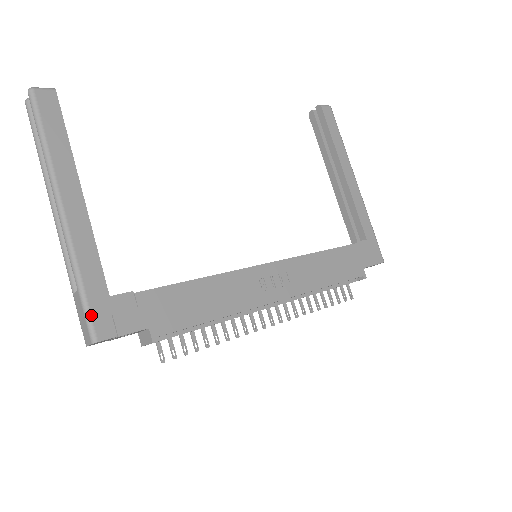
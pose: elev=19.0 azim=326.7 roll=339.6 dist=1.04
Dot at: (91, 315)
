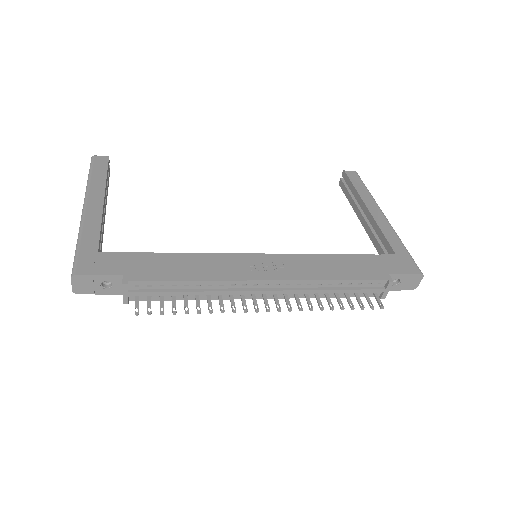
Dot at: (78, 259)
